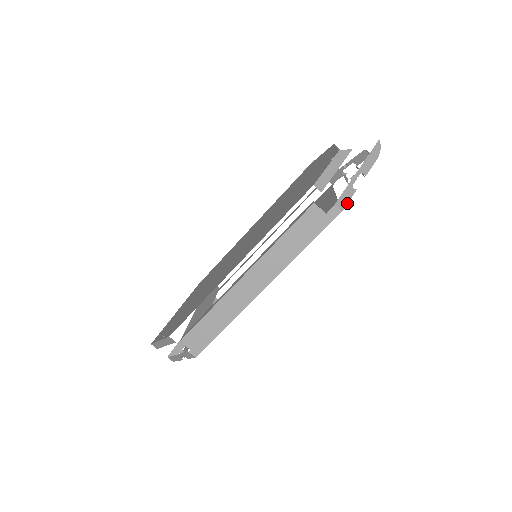
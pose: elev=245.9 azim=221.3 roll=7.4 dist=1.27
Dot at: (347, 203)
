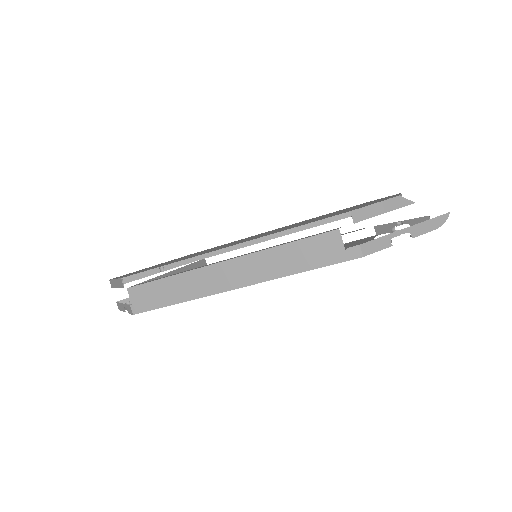
Dot at: (374, 252)
